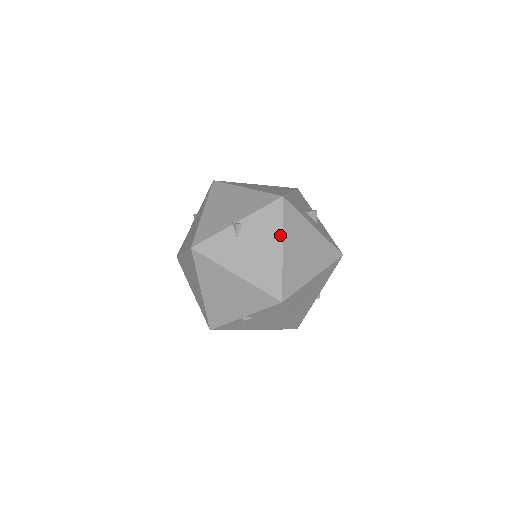
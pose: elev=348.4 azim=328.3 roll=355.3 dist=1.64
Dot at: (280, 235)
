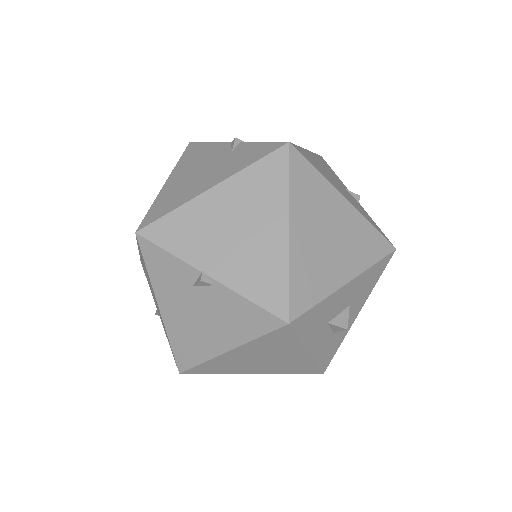
Dot at: (239, 342)
